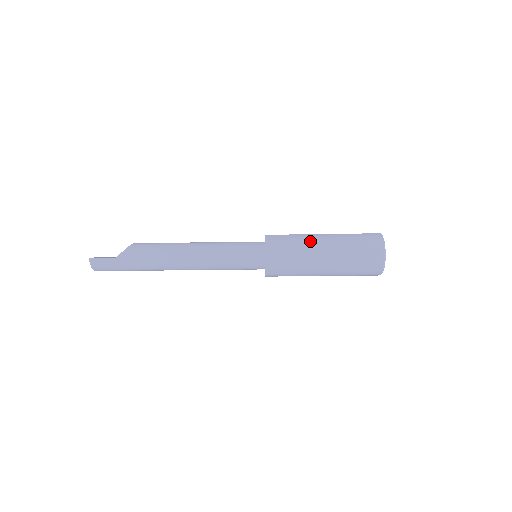
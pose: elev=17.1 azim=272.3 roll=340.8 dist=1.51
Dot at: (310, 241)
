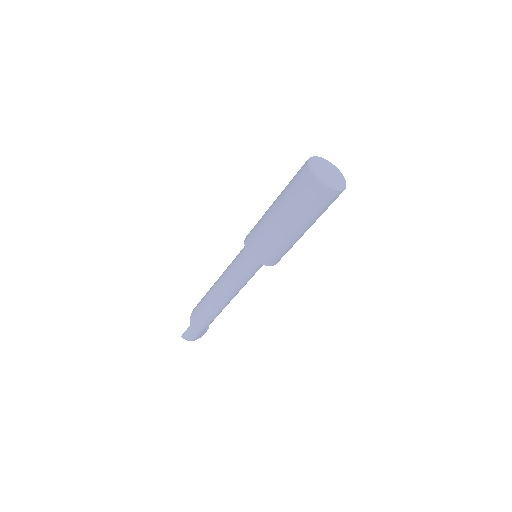
Dot at: (266, 216)
